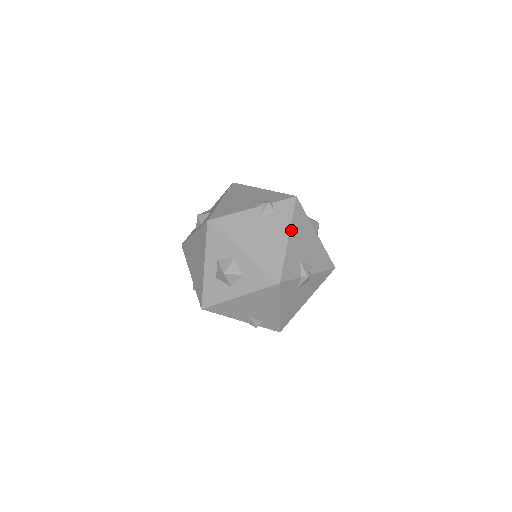
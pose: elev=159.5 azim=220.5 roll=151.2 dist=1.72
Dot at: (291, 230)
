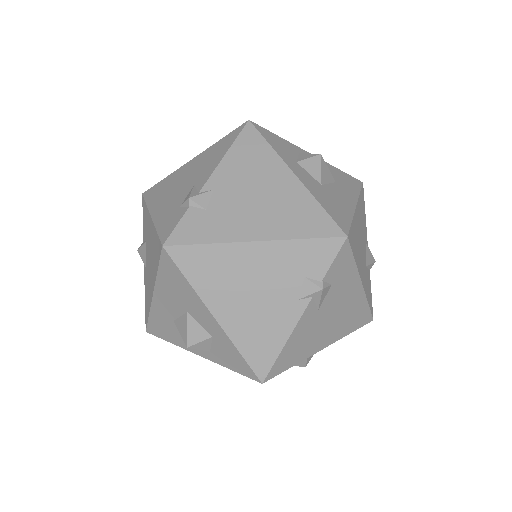
Dot at: (359, 273)
